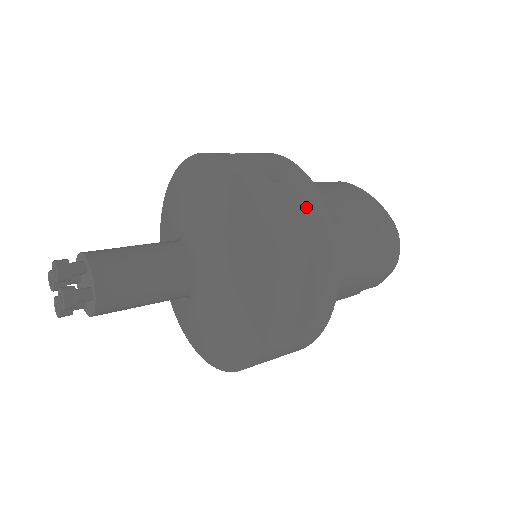
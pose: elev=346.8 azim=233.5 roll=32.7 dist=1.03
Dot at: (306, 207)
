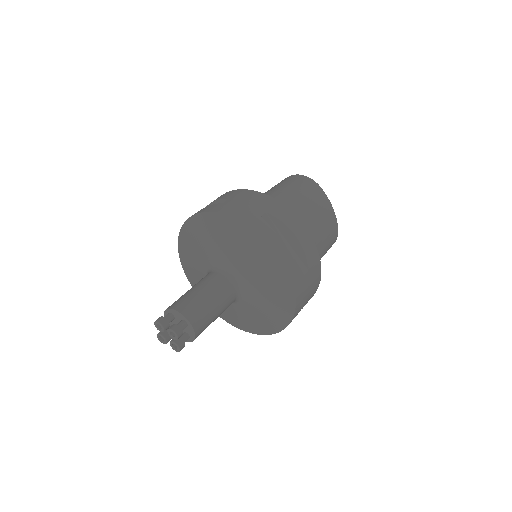
Dot at: (313, 283)
